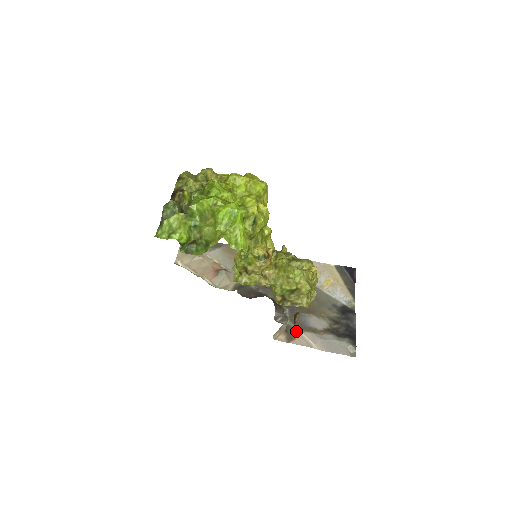
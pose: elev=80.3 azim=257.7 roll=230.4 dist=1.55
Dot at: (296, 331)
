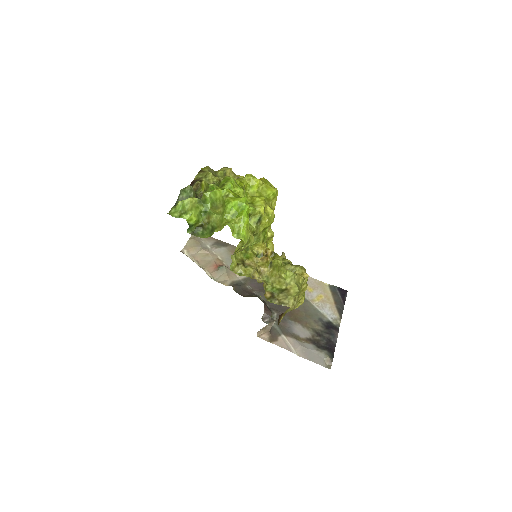
Dot at: (280, 334)
